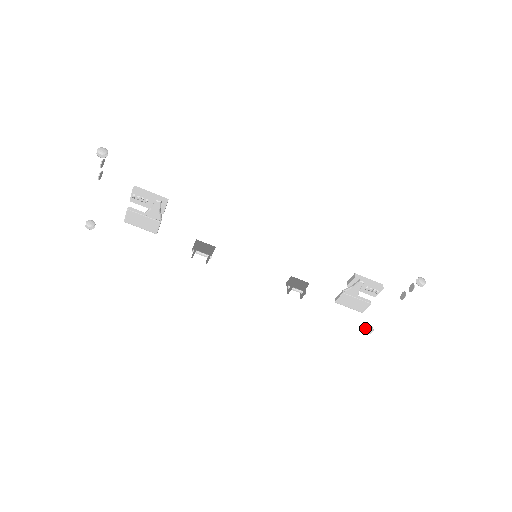
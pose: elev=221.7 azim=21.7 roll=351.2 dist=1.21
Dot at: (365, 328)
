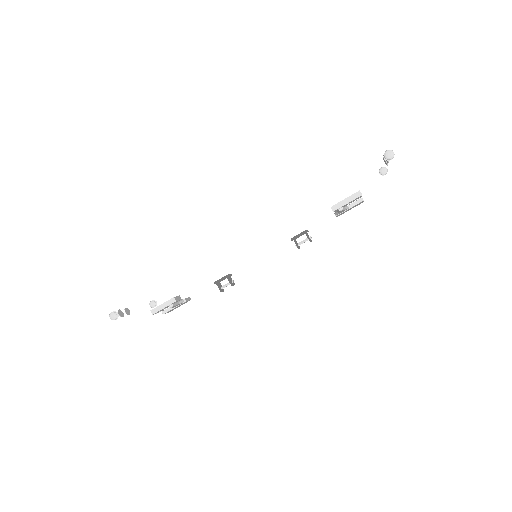
Dot at: (379, 172)
